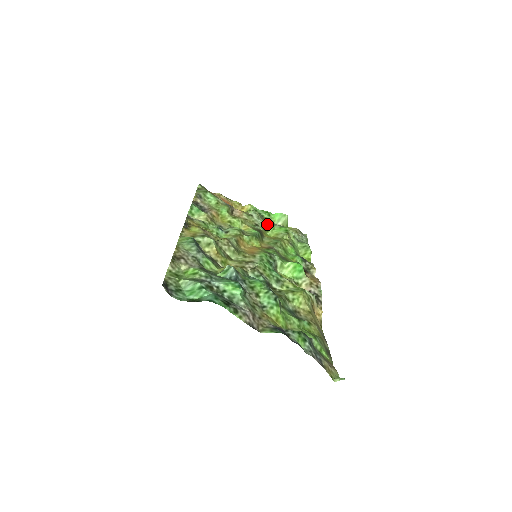
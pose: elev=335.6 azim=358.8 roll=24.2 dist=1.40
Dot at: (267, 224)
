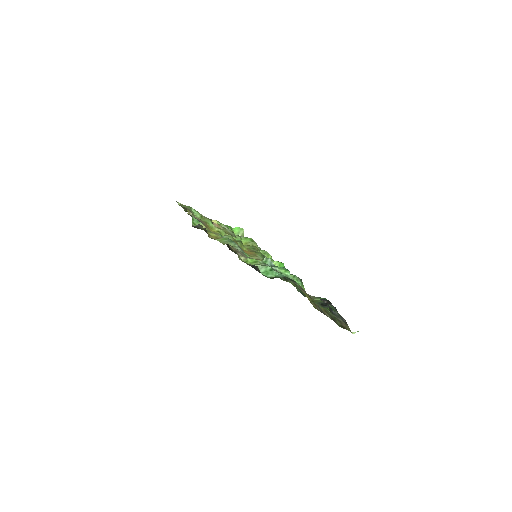
Dot at: (236, 235)
